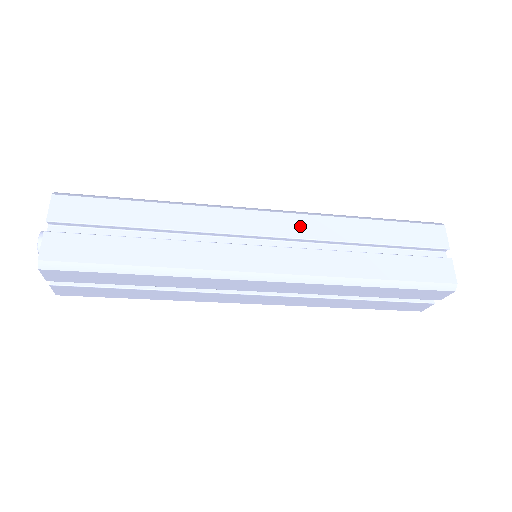
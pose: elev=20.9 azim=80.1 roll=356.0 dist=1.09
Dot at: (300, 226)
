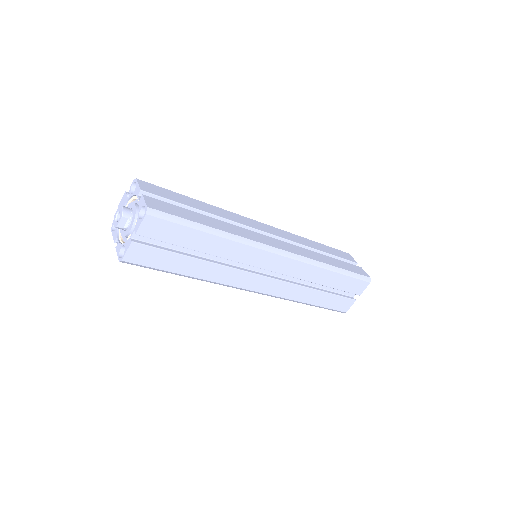
Dot at: (285, 235)
